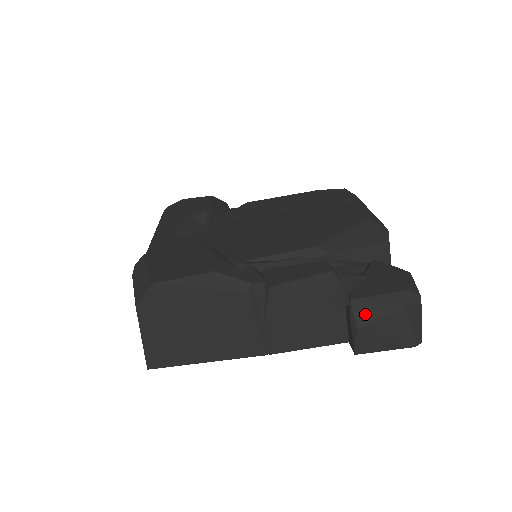
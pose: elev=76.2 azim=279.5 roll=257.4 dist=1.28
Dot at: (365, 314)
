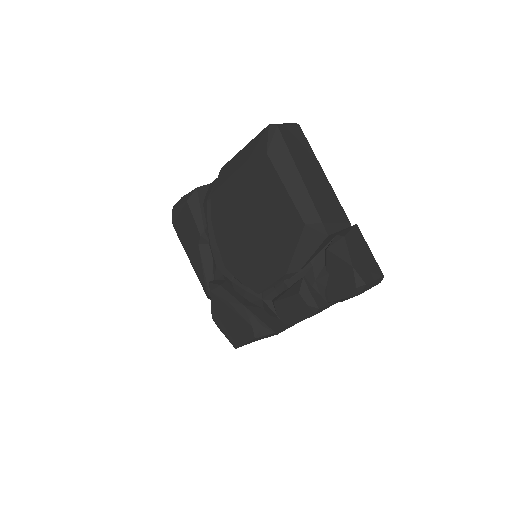
Dot at: (340, 301)
